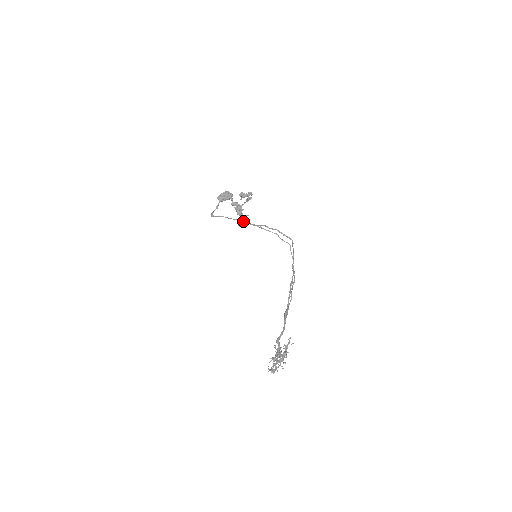
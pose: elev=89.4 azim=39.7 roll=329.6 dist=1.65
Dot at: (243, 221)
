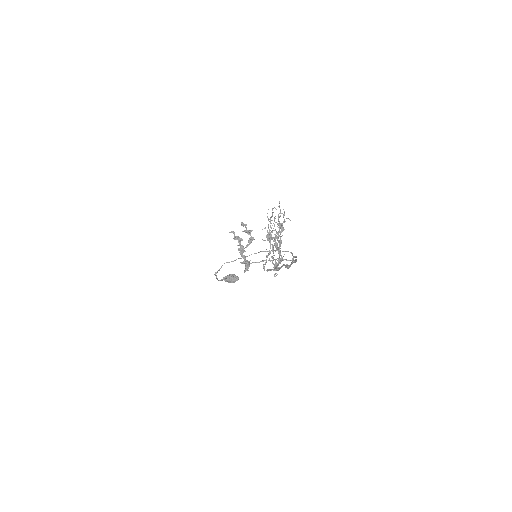
Dot at: (246, 263)
